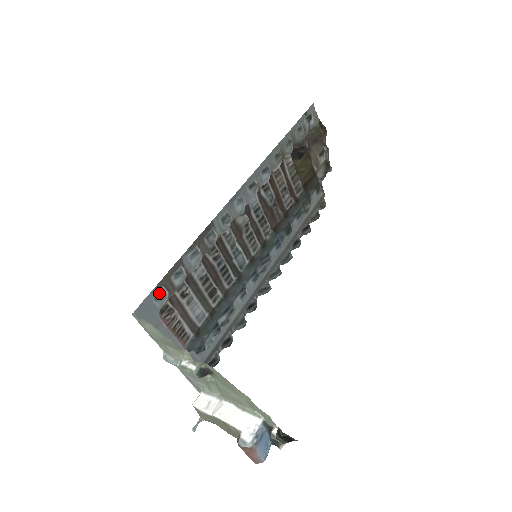
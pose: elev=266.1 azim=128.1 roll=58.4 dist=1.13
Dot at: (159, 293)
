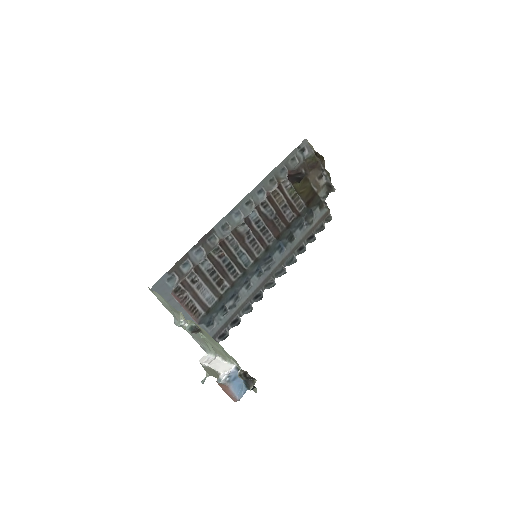
Dot at: (170, 276)
